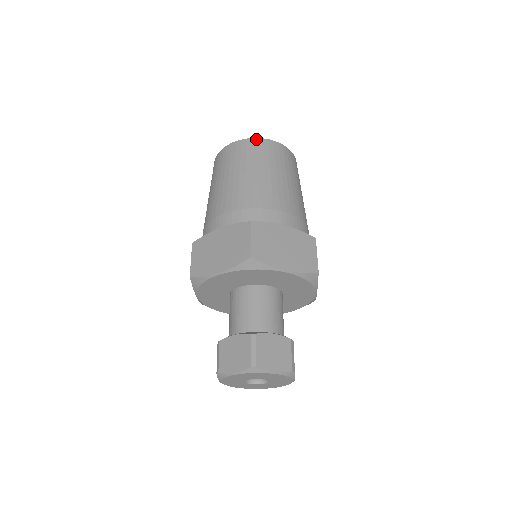
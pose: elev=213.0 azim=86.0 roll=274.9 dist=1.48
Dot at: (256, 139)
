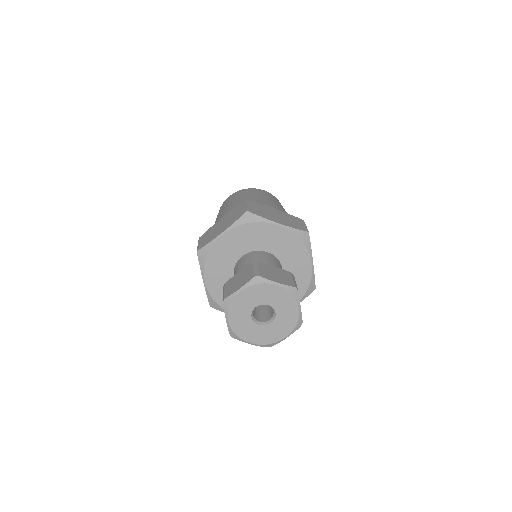
Dot at: (249, 188)
